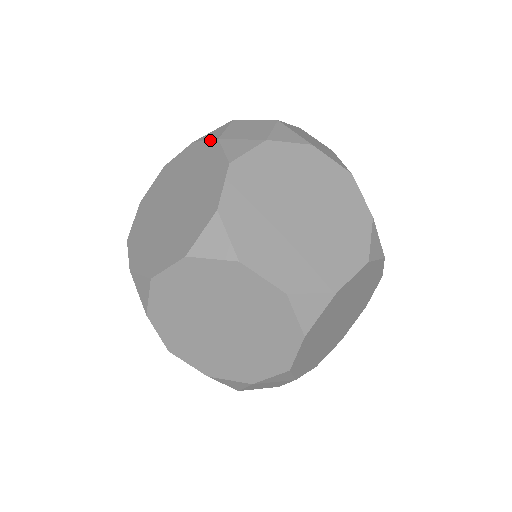
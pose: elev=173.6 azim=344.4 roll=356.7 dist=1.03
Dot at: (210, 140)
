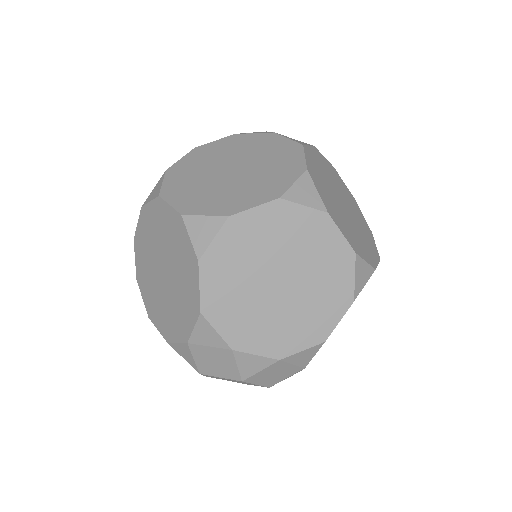
Dot at: (263, 133)
